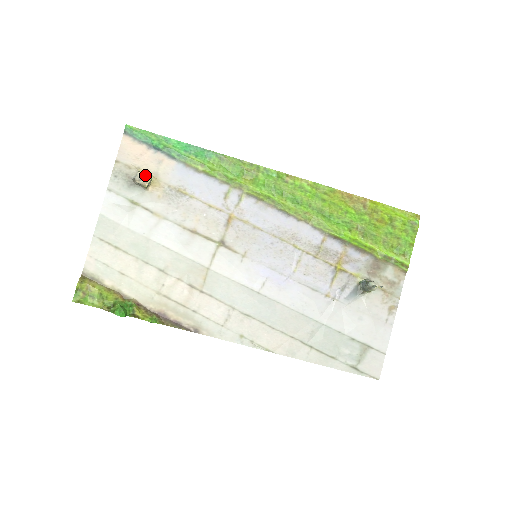
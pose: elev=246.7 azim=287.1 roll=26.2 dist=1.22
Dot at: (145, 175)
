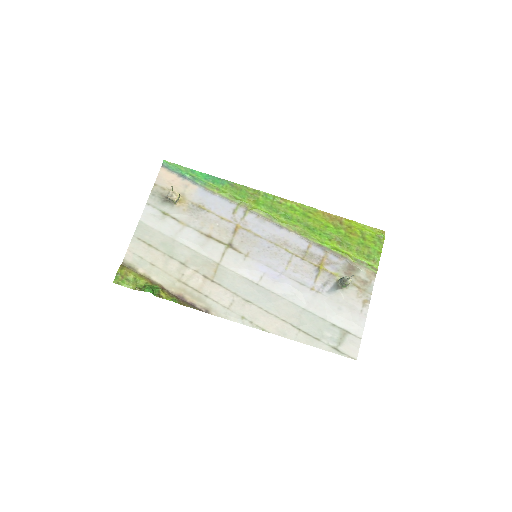
Dot at: (175, 193)
